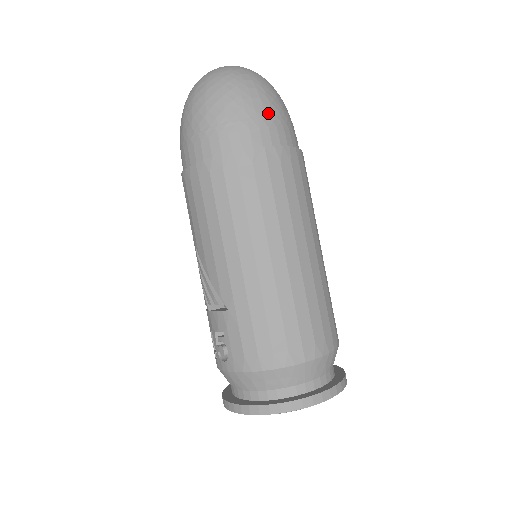
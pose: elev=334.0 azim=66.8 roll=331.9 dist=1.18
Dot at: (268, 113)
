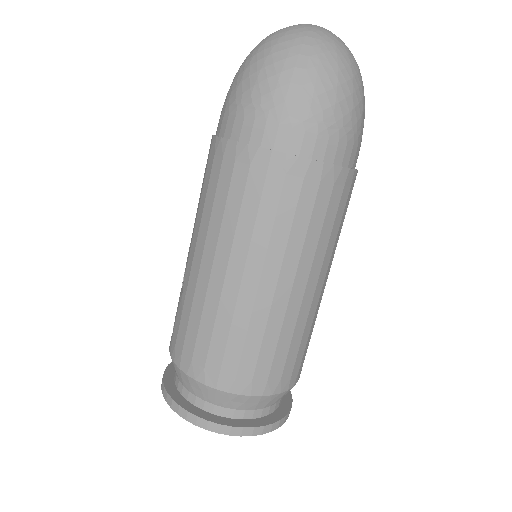
Dot at: (302, 108)
